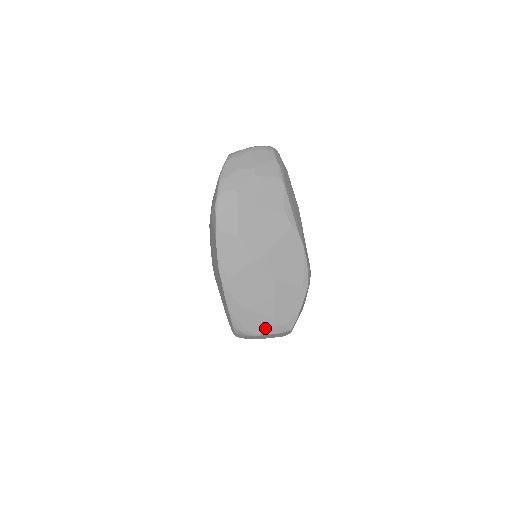
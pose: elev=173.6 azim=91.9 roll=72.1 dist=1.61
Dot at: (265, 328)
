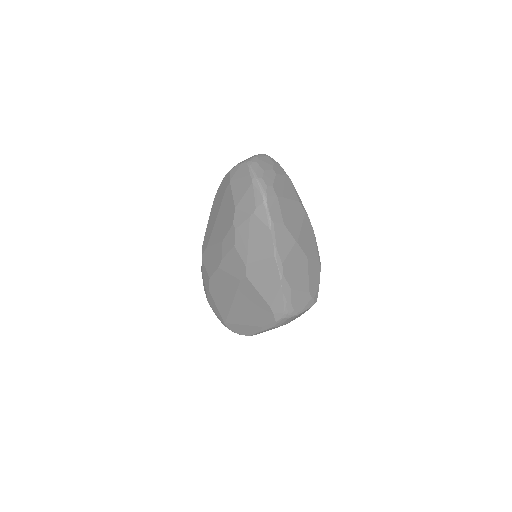
Dot at: (304, 304)
